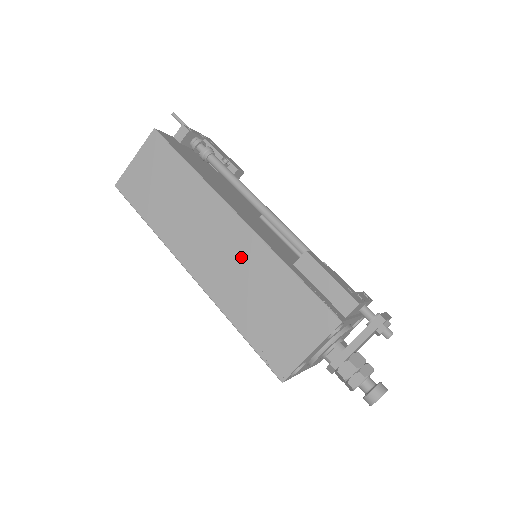
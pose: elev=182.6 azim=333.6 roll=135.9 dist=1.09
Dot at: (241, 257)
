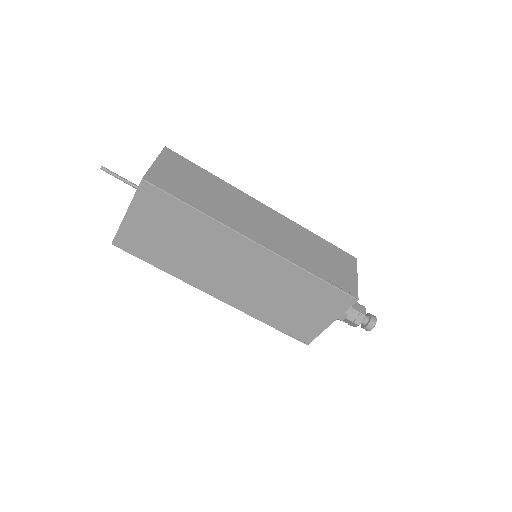
Dot at: (286, 230)
